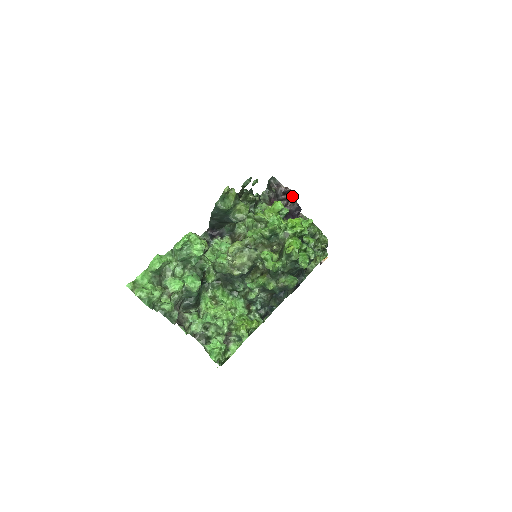
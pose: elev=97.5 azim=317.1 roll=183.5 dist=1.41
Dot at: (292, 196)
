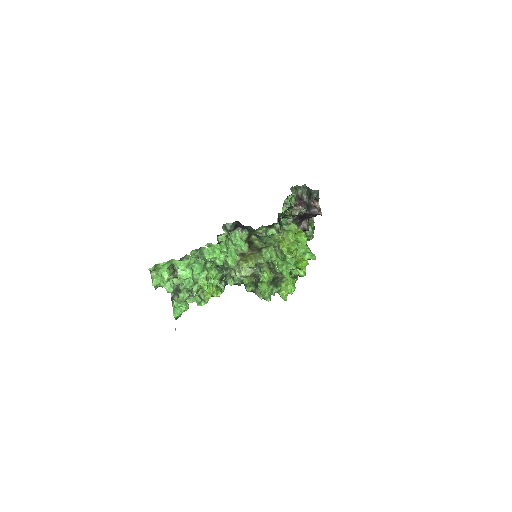
Dot at: occluded
